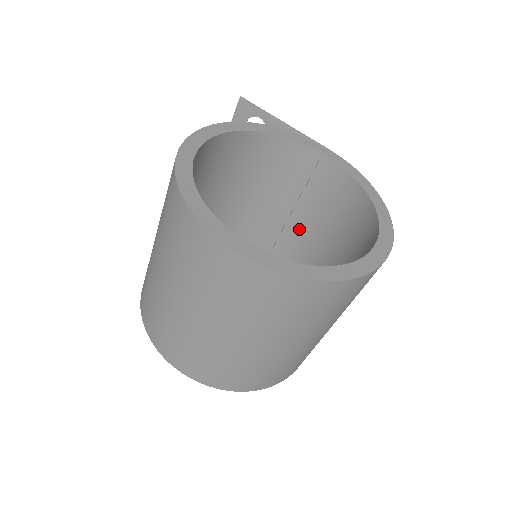
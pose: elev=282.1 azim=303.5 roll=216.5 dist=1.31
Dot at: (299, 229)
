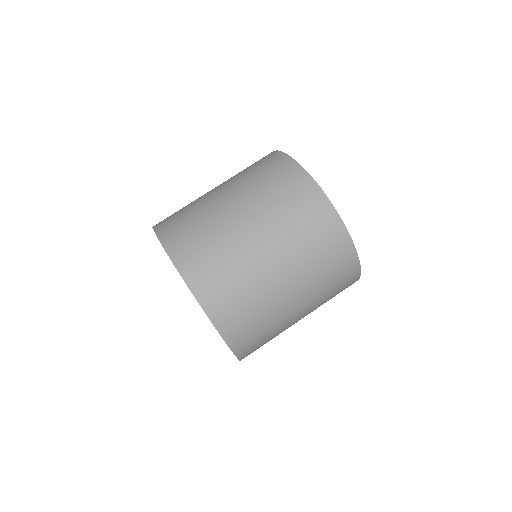
Dot at: occluded
